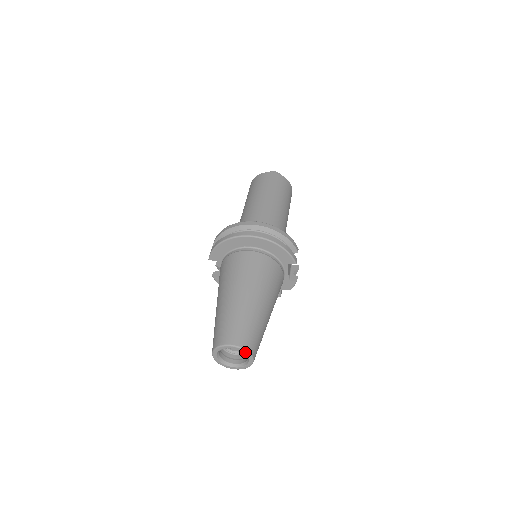
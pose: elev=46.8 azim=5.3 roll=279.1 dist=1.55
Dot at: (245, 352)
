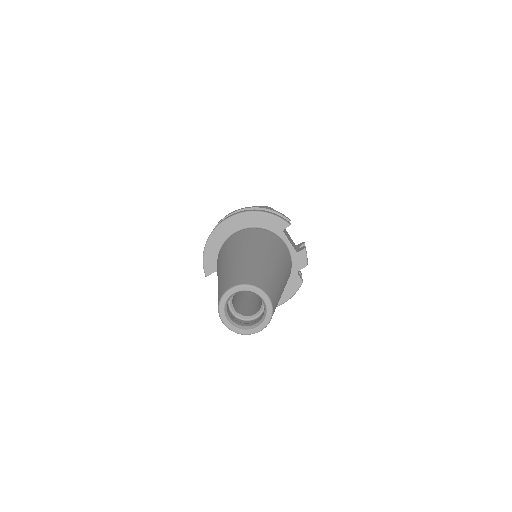
Dot at: (252, 289)
